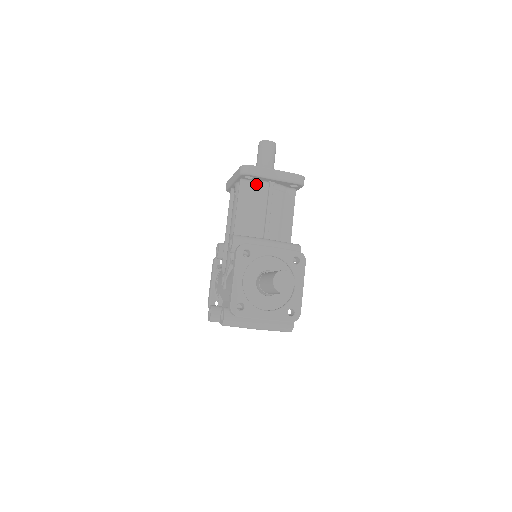
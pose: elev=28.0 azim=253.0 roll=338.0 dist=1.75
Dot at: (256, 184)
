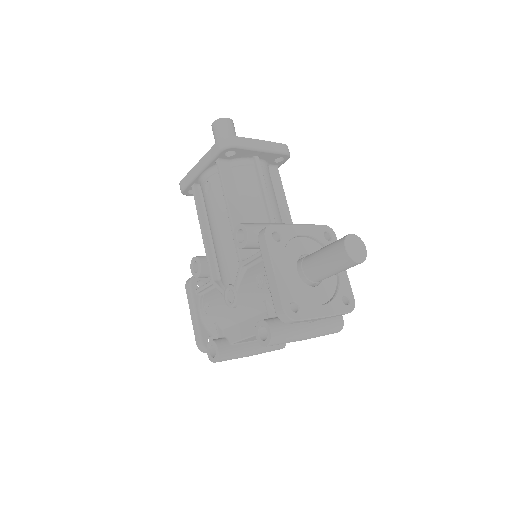
Dot at: (238, 163)
